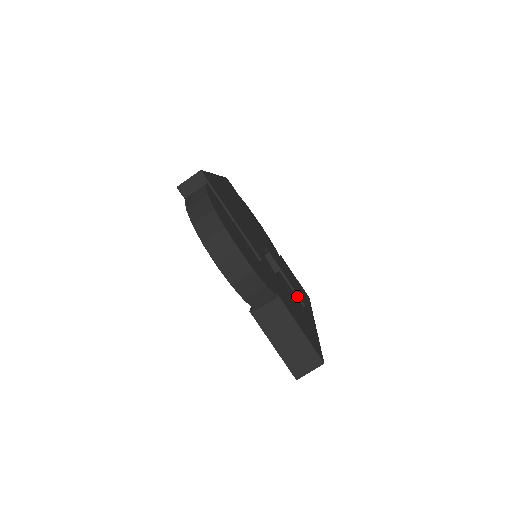
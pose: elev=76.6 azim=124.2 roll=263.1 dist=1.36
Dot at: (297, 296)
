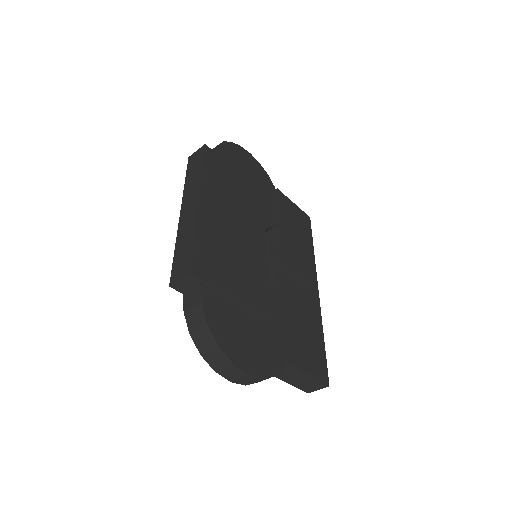
Dot at: (300, 281)
